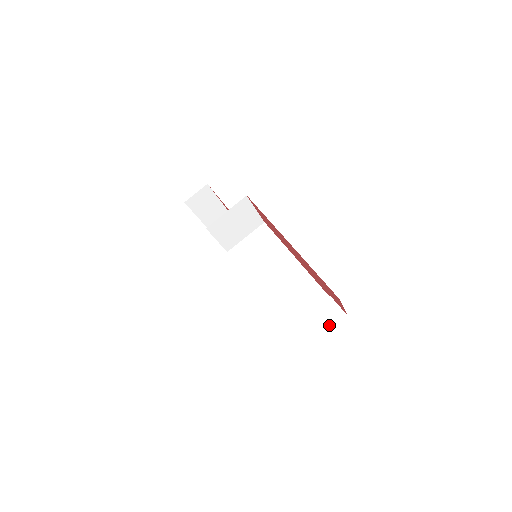
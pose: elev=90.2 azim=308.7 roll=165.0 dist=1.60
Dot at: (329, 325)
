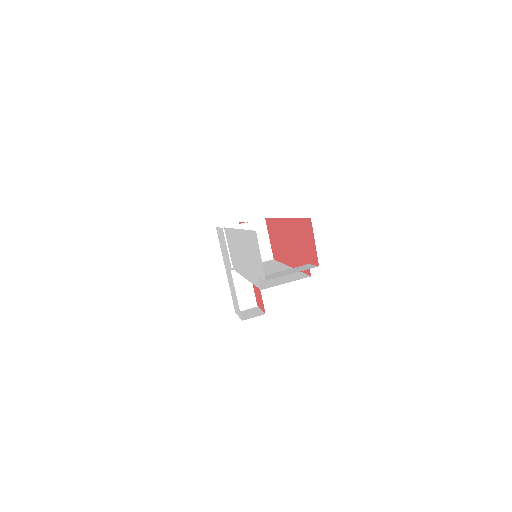
Dot at: (299, 270)
